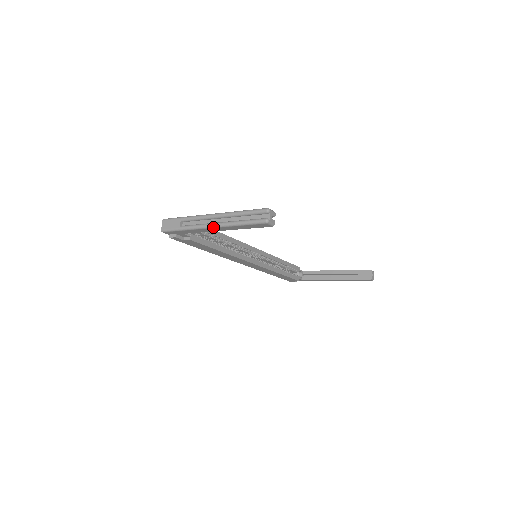
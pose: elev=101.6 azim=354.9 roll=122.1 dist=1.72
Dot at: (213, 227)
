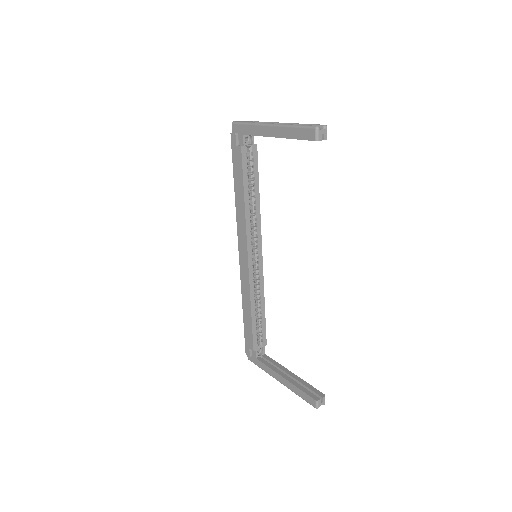
Dot at: (272, 125)
